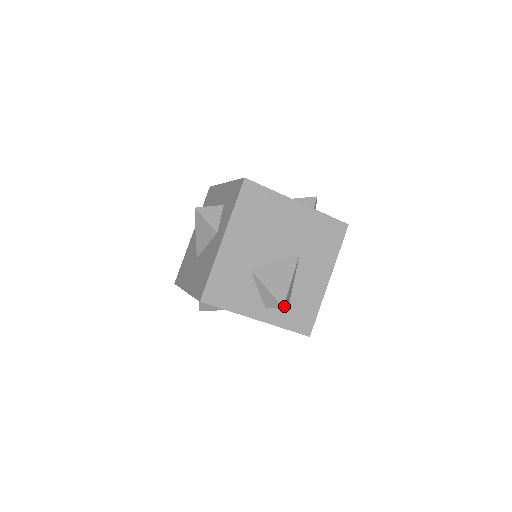
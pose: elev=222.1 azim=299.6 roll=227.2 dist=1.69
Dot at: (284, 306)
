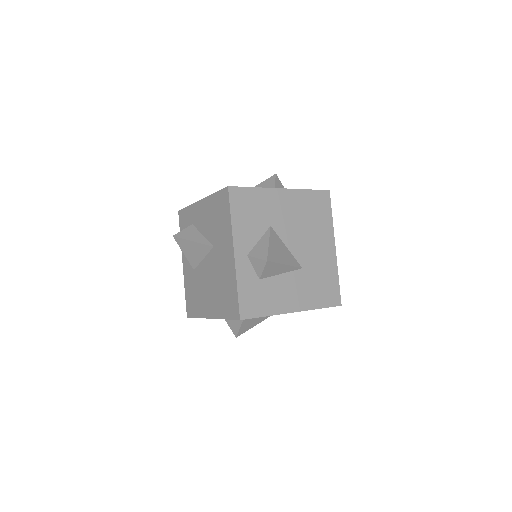
Dot at: (266, 264)
